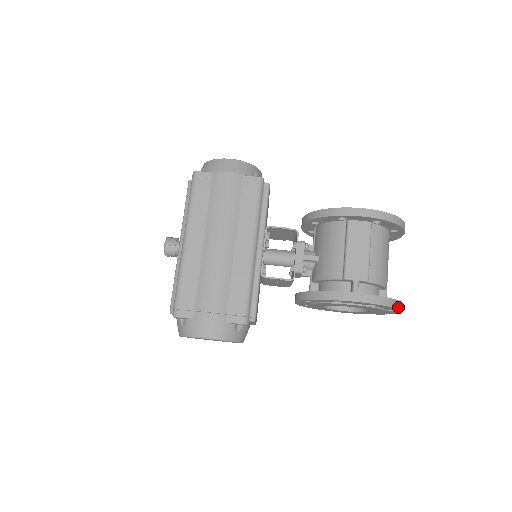
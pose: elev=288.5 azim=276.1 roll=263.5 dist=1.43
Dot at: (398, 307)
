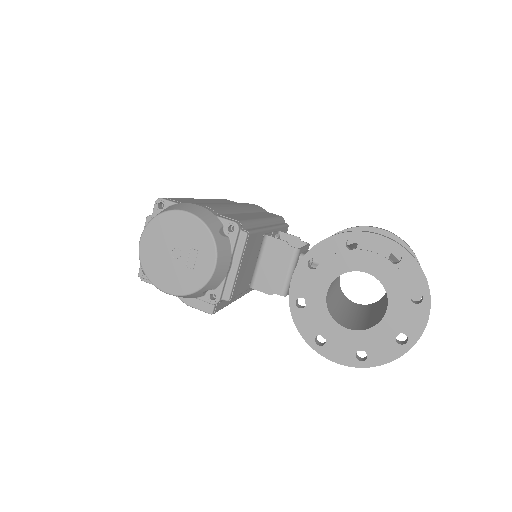
Dot at: (426, 279)
